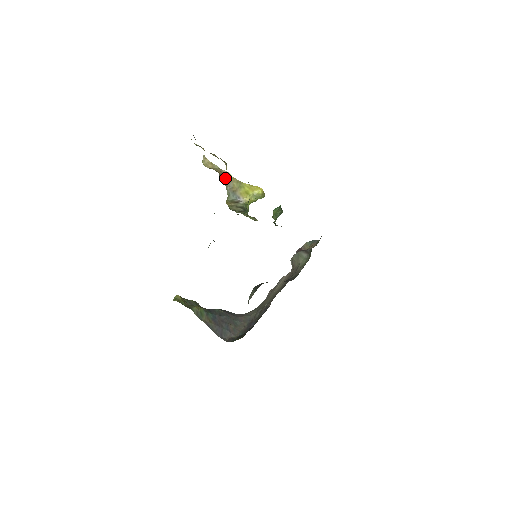
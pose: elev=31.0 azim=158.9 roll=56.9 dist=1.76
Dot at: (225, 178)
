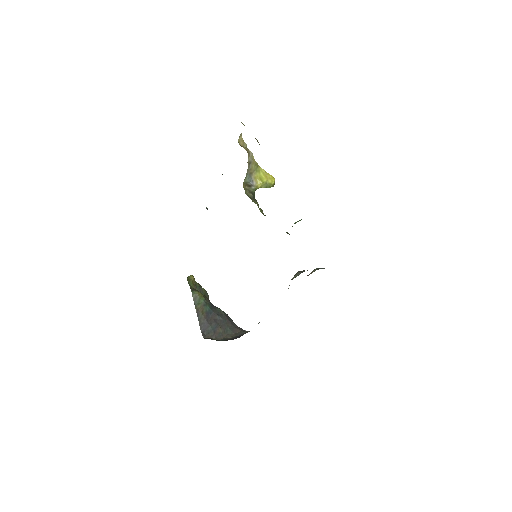
Dot at: (249, 158)
